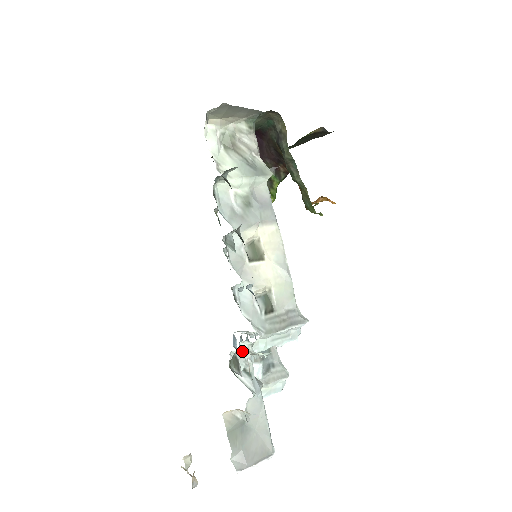
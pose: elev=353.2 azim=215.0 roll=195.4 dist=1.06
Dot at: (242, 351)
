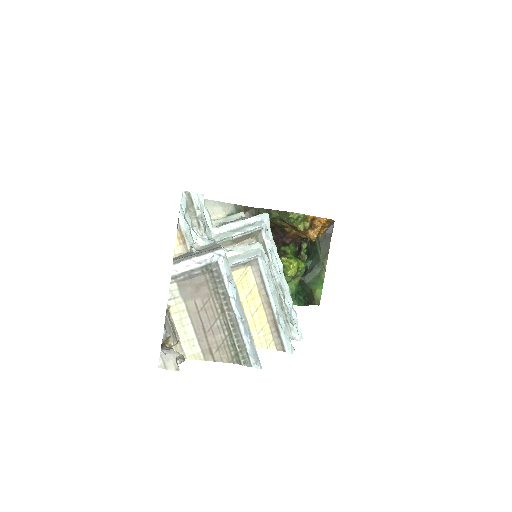
Dot at: occluded
